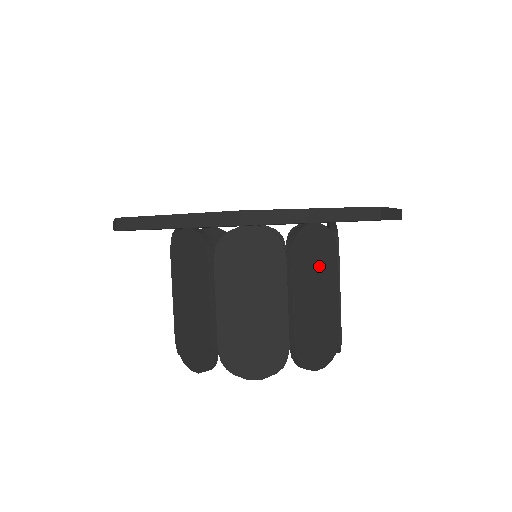
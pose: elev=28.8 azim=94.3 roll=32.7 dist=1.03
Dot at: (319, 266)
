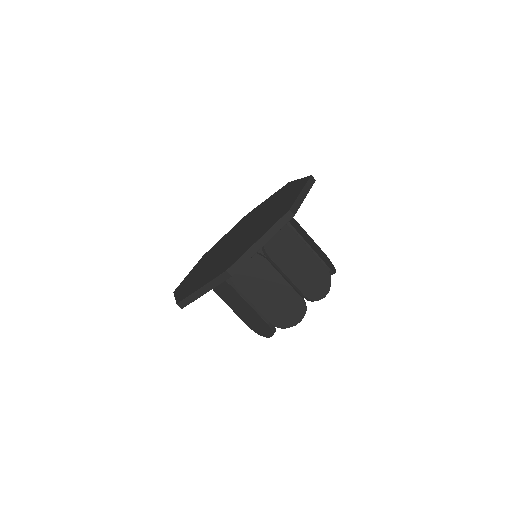
Dot at: (288, 247)
